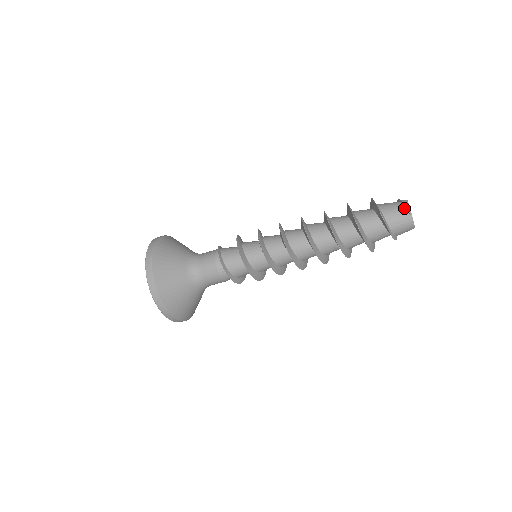
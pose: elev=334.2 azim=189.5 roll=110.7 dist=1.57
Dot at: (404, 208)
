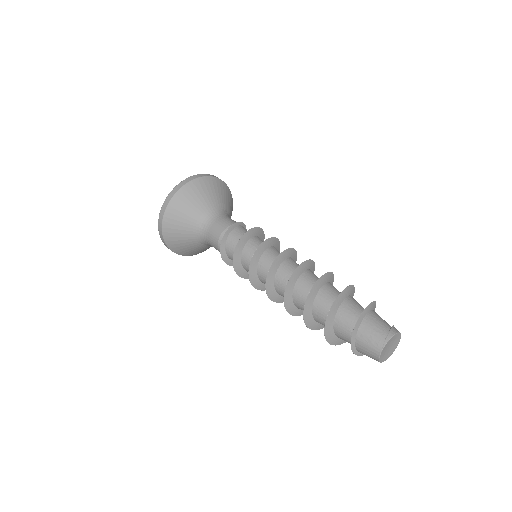
Dot at: (385, 334)
